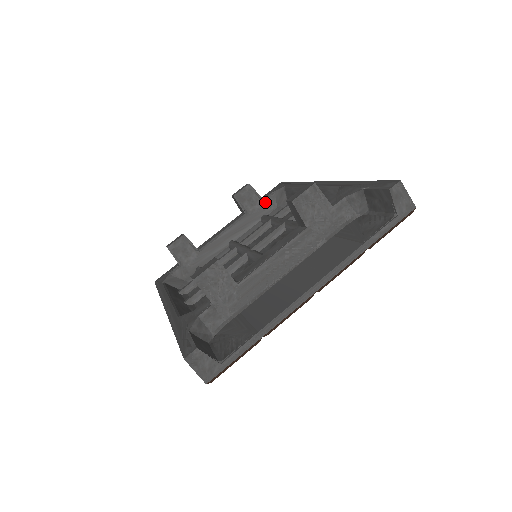
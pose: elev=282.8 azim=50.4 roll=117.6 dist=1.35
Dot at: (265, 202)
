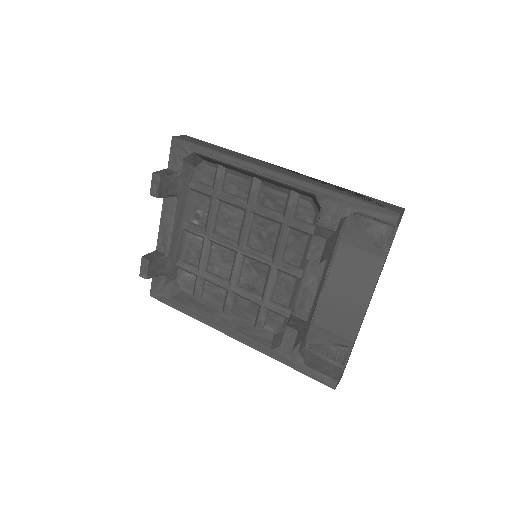
Dot at: (182, 174)
